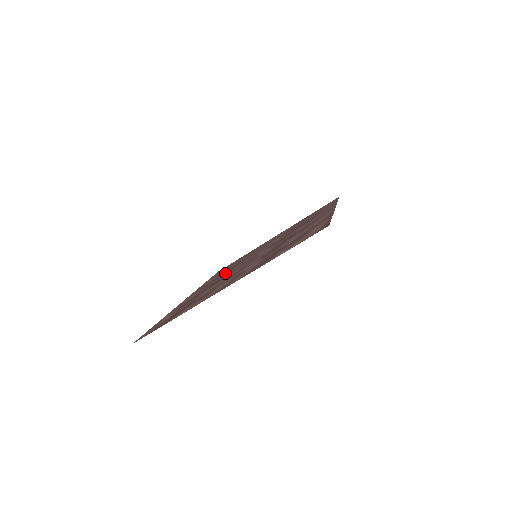
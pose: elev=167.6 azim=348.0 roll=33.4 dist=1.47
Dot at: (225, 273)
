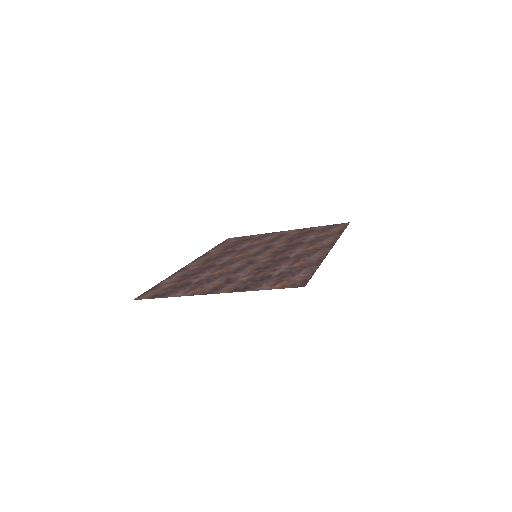
Dot at: (228, 255)
